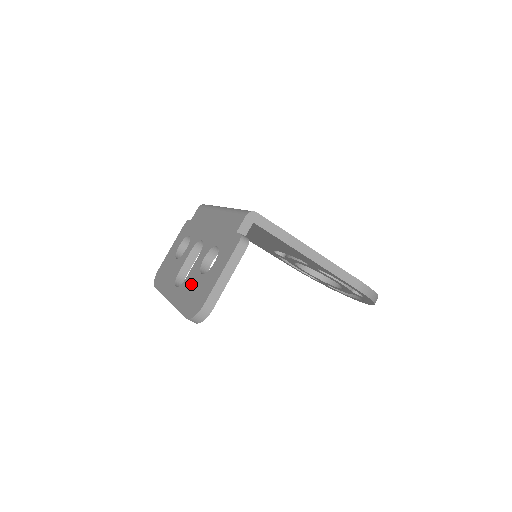
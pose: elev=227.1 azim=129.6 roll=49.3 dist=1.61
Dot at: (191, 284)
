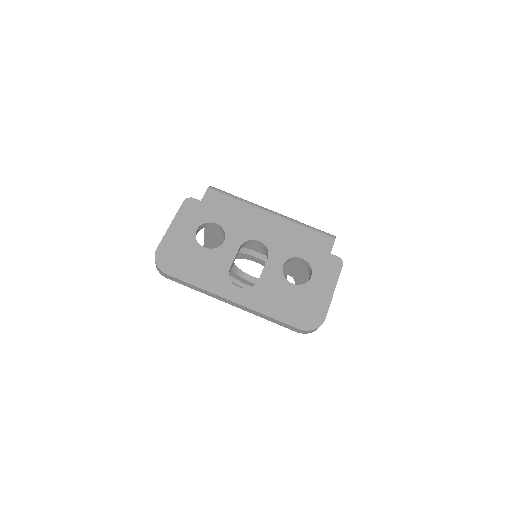
Dot at: (279, 291)
